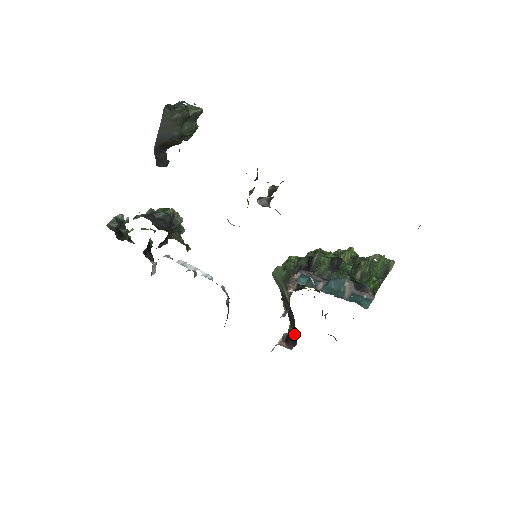
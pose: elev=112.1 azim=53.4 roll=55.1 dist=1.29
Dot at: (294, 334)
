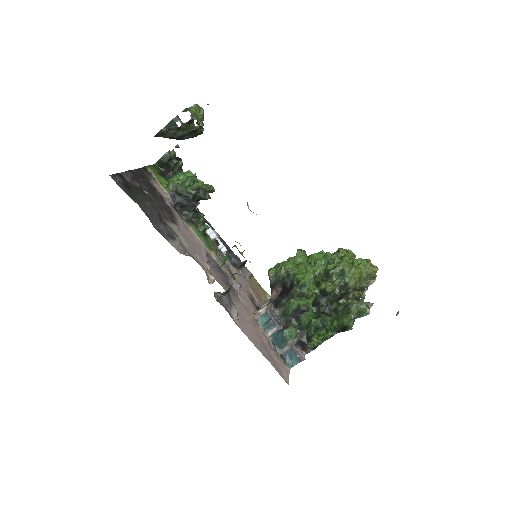
Dot at: occluded
